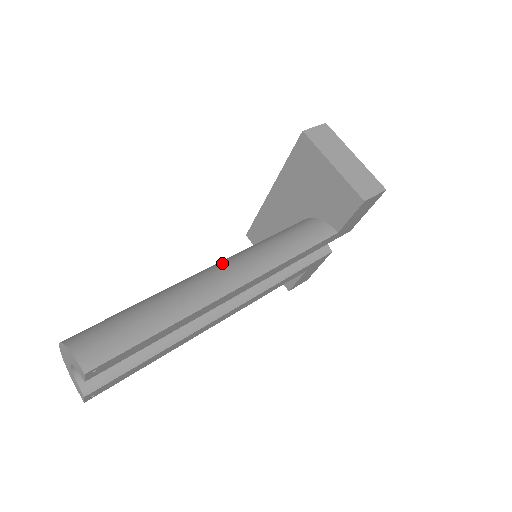
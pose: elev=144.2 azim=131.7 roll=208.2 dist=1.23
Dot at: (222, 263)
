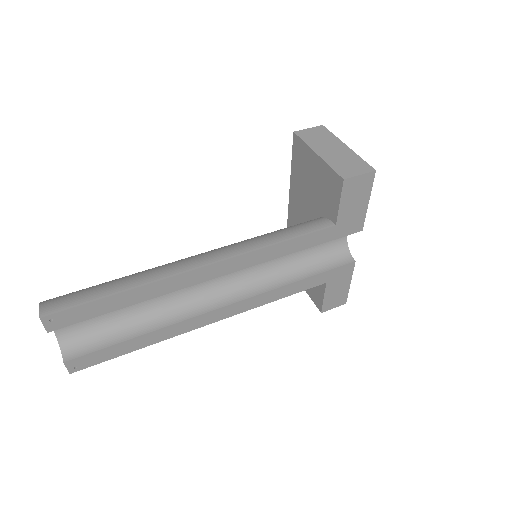
Dot at: occluded
